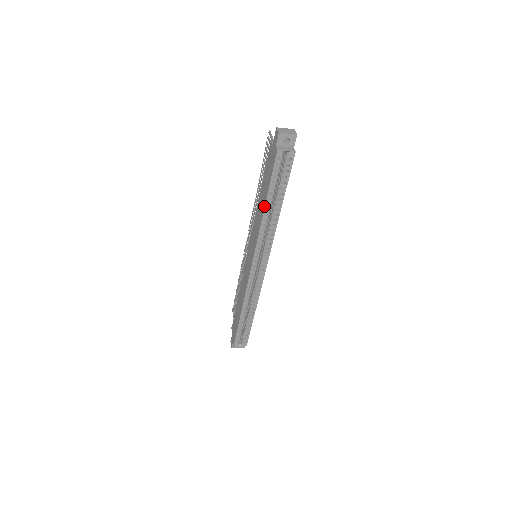
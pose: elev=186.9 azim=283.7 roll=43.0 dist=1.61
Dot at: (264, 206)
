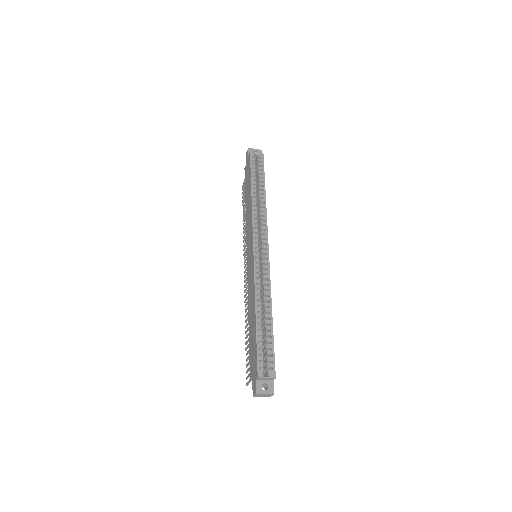
Dot at: (251, 191)
